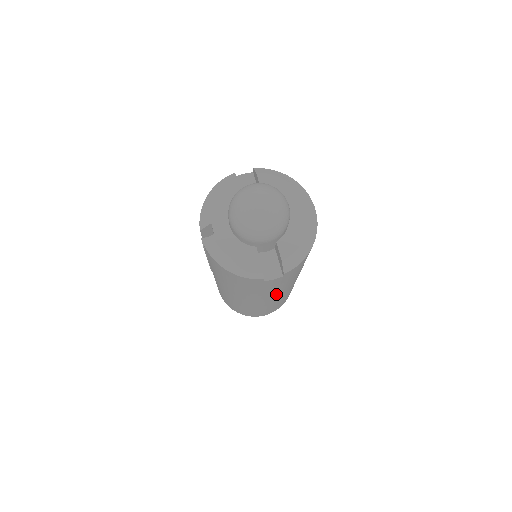
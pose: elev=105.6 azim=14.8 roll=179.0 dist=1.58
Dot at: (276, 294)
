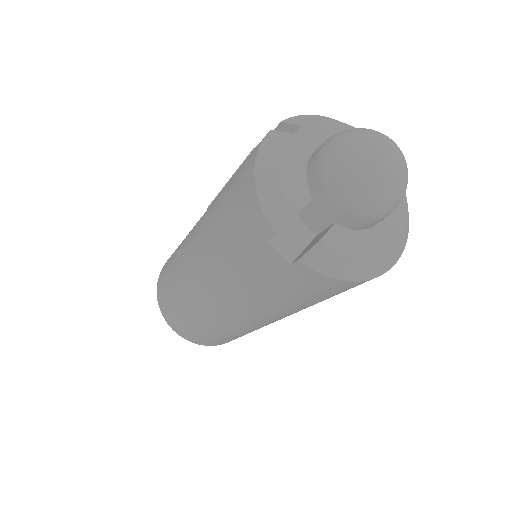
Dot at: (232, 300)
